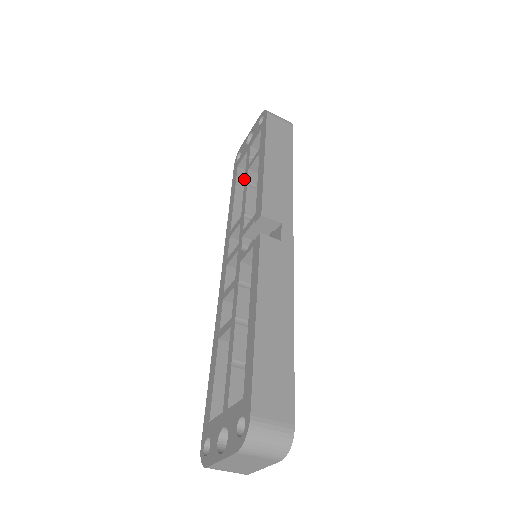
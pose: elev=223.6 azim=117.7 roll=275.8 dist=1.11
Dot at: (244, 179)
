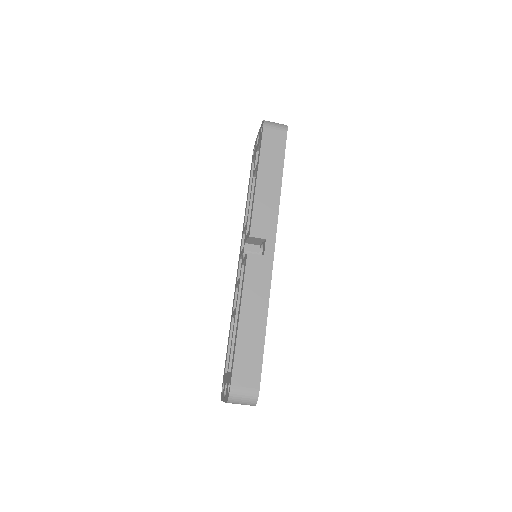
Dot at: occluded
